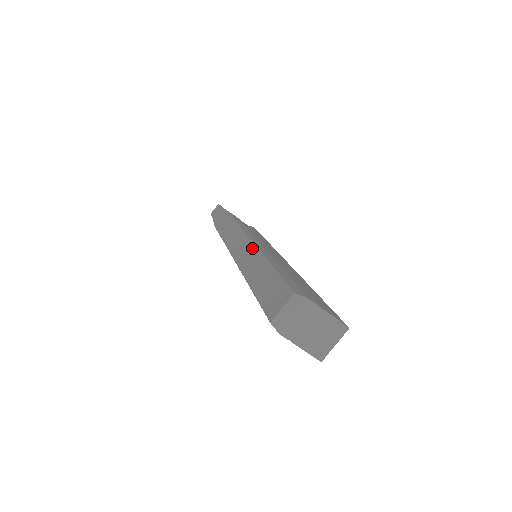
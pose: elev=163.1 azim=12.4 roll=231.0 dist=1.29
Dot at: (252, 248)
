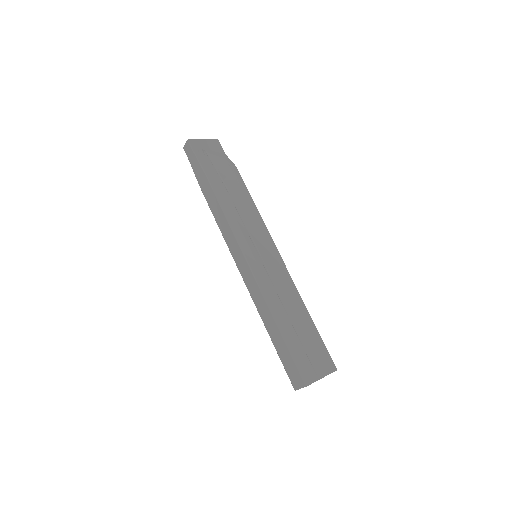
Dot at: (260, 294)
